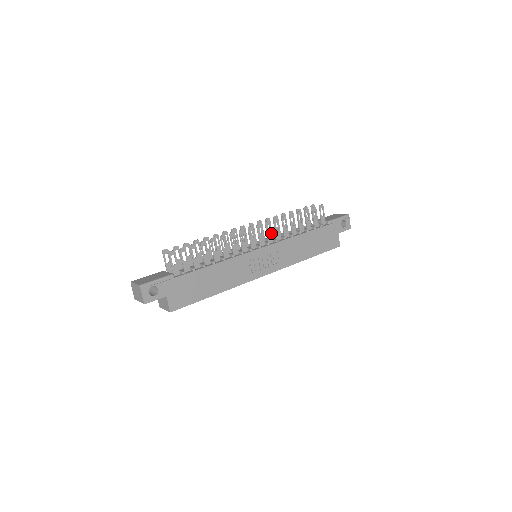
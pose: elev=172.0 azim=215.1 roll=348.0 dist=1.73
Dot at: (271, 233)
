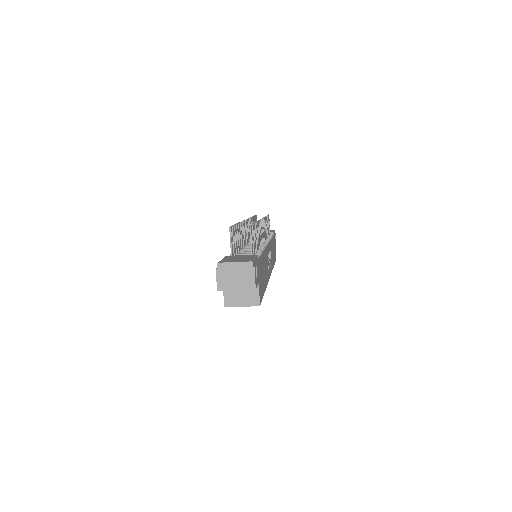
Dot at: (264, 232)
